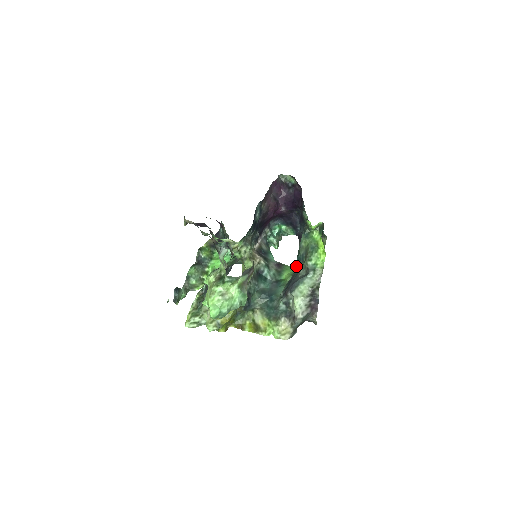
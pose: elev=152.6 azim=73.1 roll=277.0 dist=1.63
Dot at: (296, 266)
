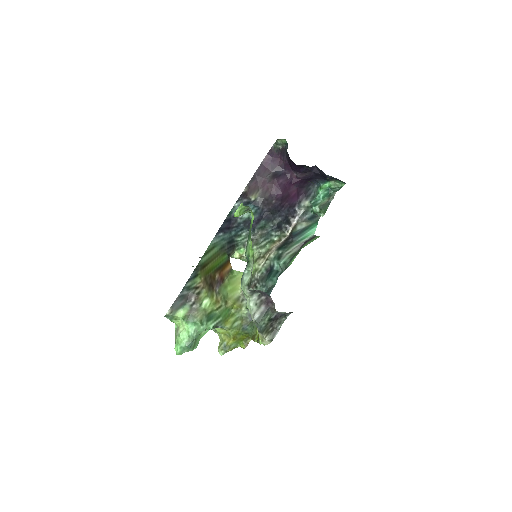
Dot at: occluded
